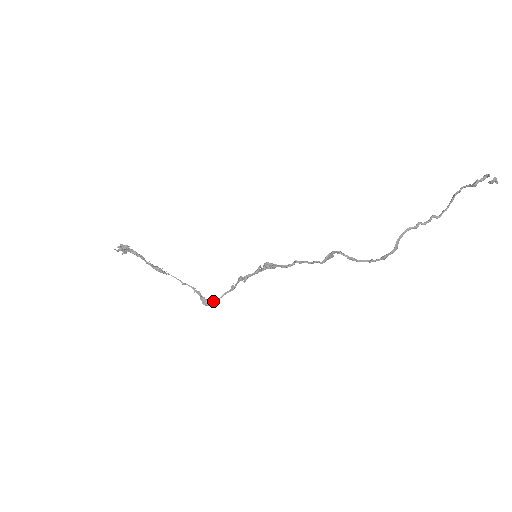
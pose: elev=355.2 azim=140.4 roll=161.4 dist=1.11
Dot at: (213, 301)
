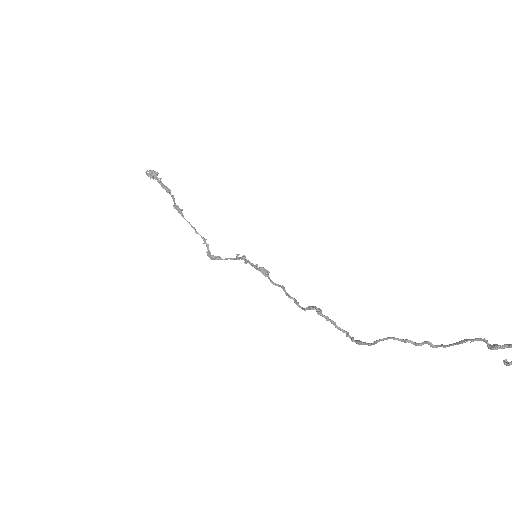
Dot at: (217, 259)
